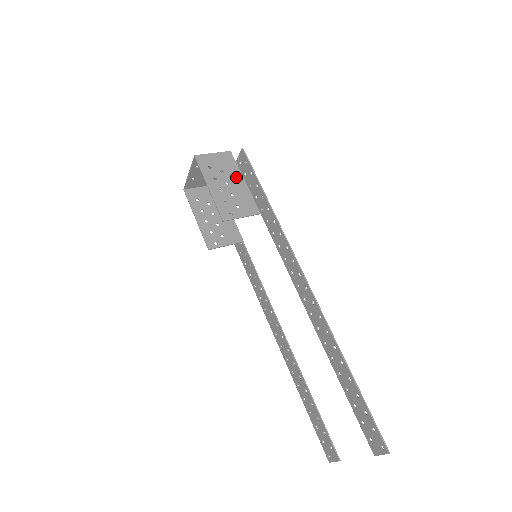
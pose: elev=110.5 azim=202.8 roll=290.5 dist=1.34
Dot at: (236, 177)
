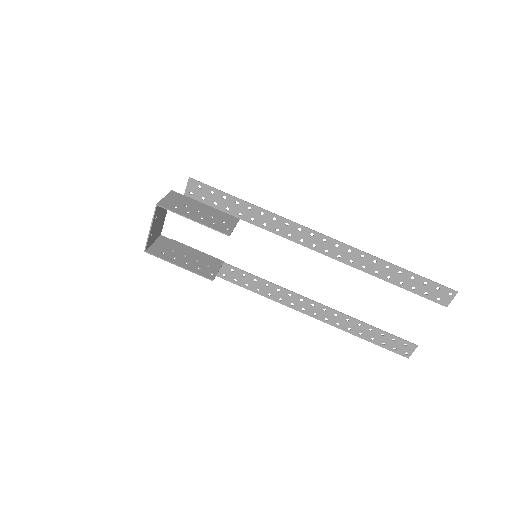
Dot at: (198, 205)
